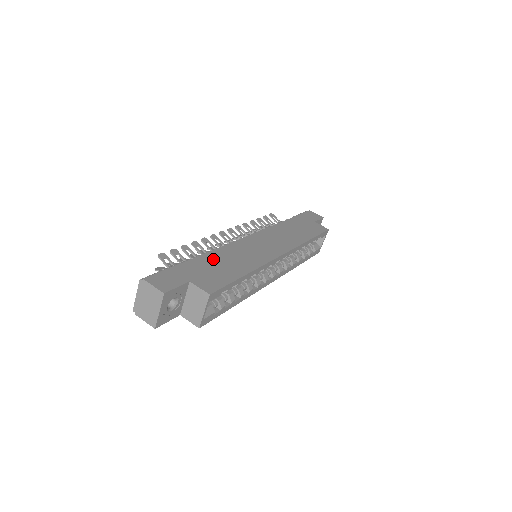
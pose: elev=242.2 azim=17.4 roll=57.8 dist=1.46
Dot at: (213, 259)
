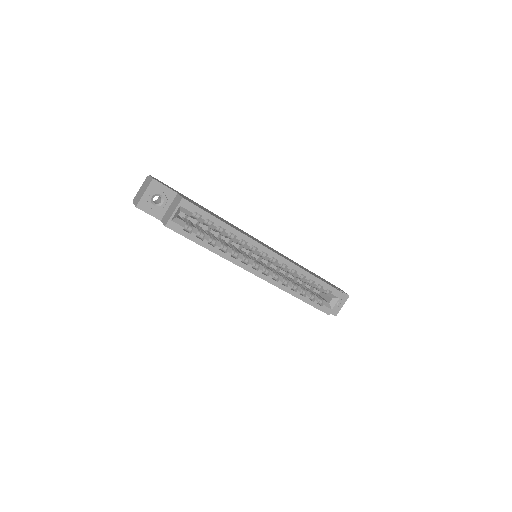
Dot at: (211, 212)
